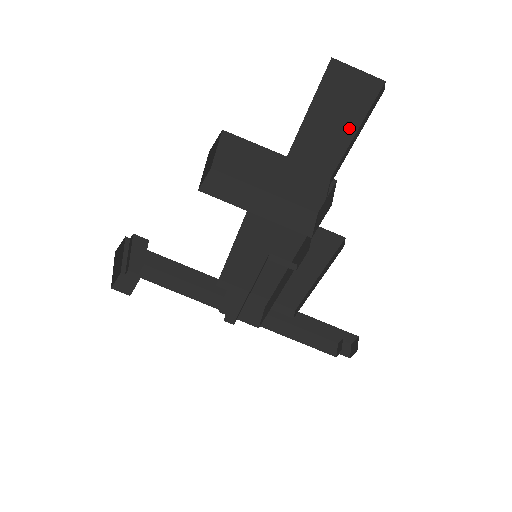
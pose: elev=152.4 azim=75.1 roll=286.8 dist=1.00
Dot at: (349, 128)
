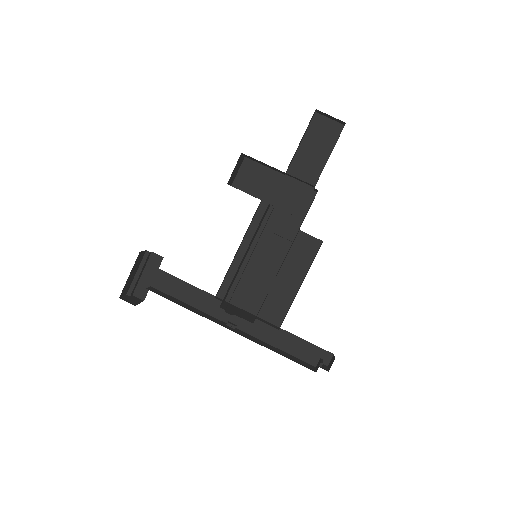
Dot at: (325, 154)
